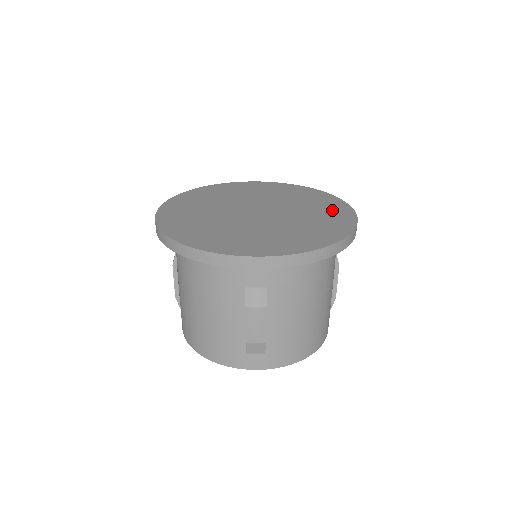
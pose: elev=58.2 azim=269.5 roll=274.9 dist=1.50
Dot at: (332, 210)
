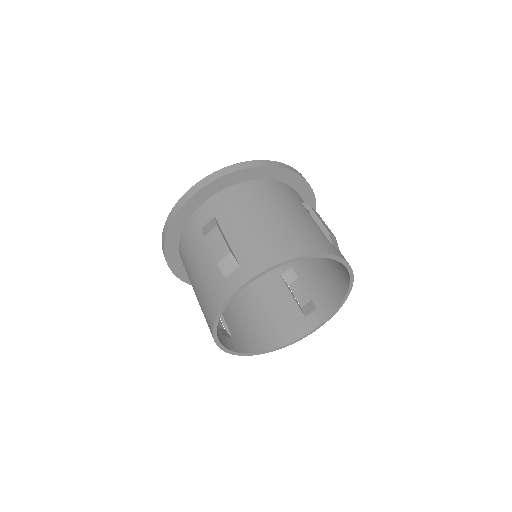
Dot at: occluded
